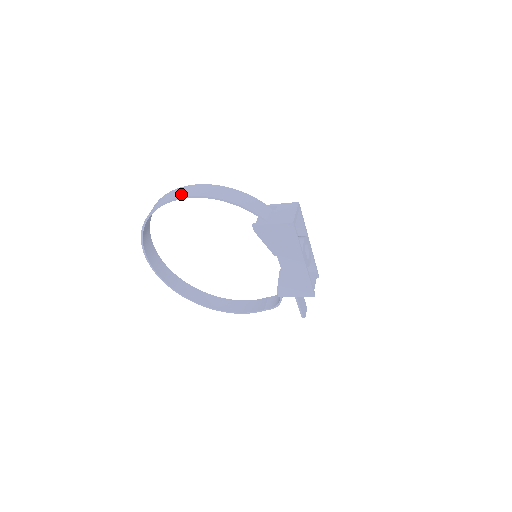
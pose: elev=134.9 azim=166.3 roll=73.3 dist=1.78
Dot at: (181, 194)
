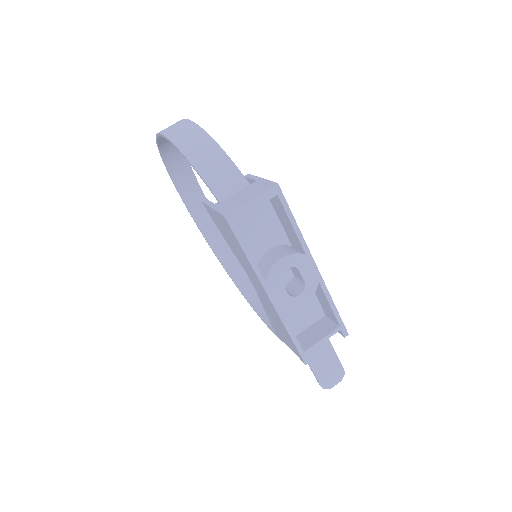
Dot at: occluded
